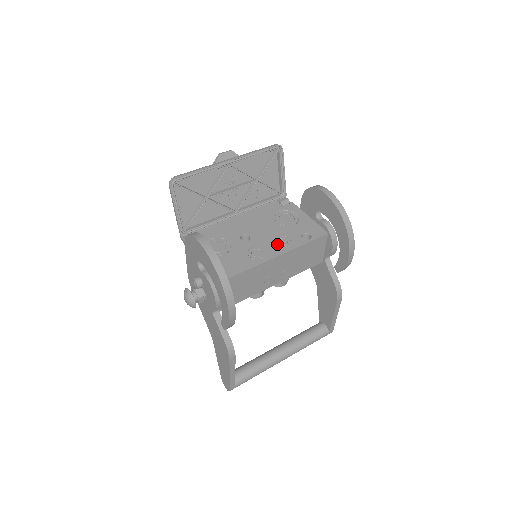
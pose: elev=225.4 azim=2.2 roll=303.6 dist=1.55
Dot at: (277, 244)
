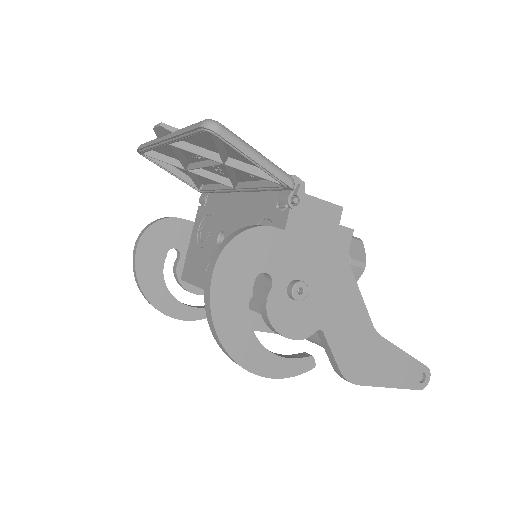
Dot at: occluded
